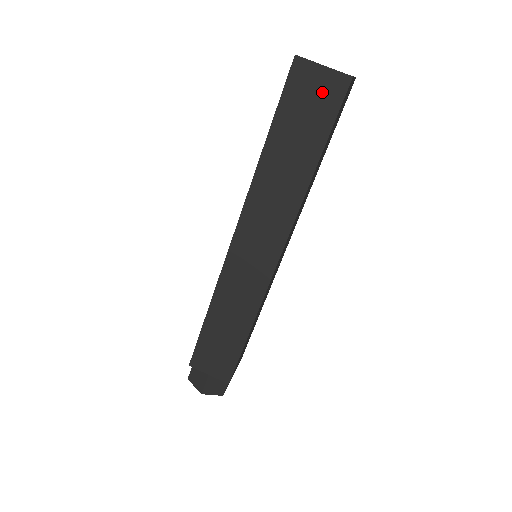
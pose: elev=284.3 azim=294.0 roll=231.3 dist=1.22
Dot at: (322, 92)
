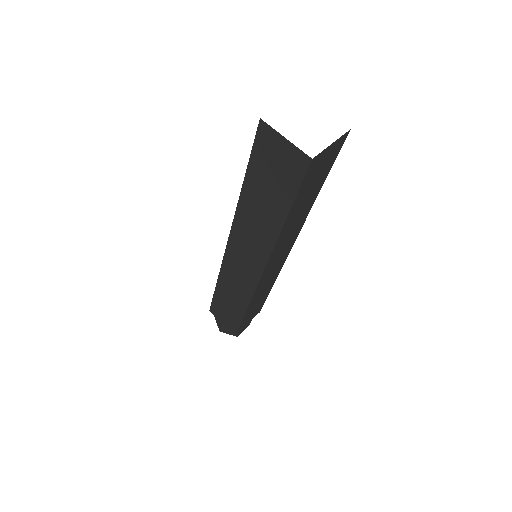
Dot at: (285, 162)
